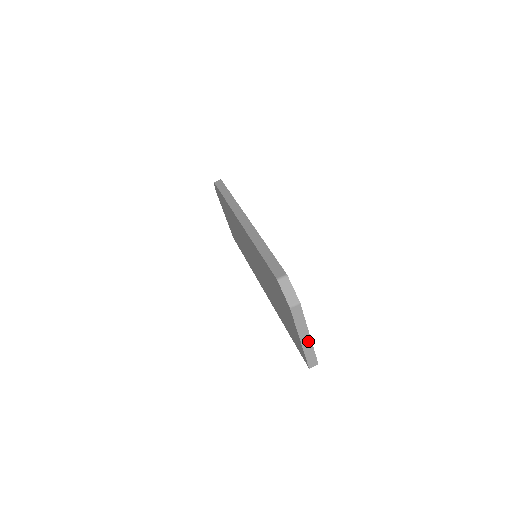
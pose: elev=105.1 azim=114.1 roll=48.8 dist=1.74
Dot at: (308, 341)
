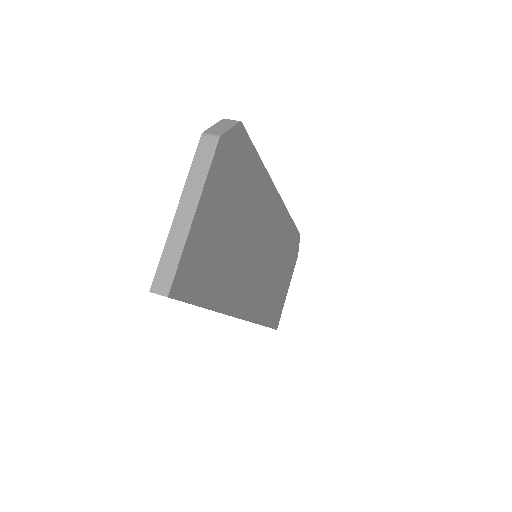
Dot at: (185, 225)
